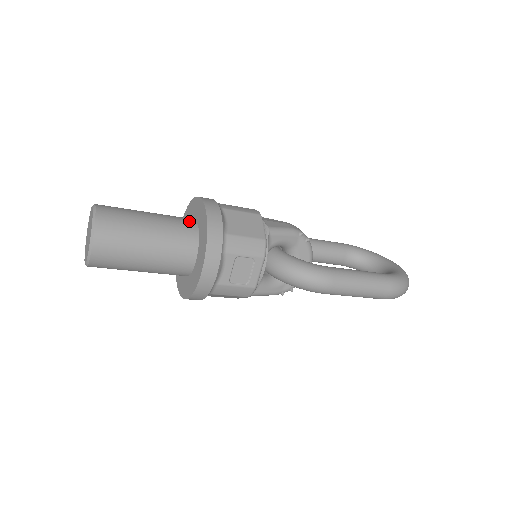
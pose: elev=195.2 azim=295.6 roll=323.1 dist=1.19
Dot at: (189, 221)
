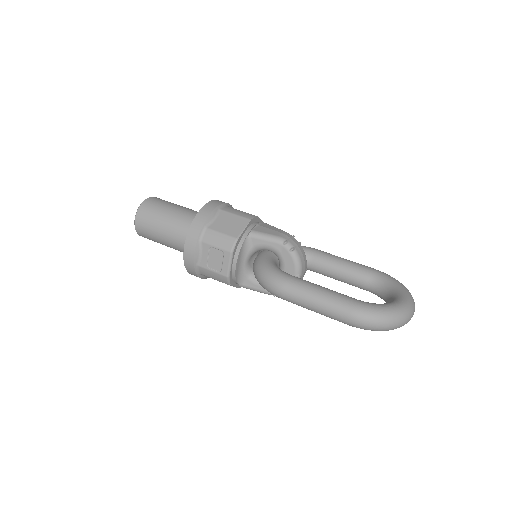
Dot at: occluded
